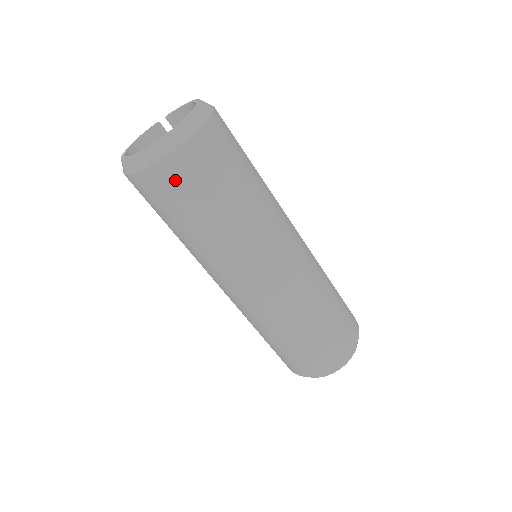
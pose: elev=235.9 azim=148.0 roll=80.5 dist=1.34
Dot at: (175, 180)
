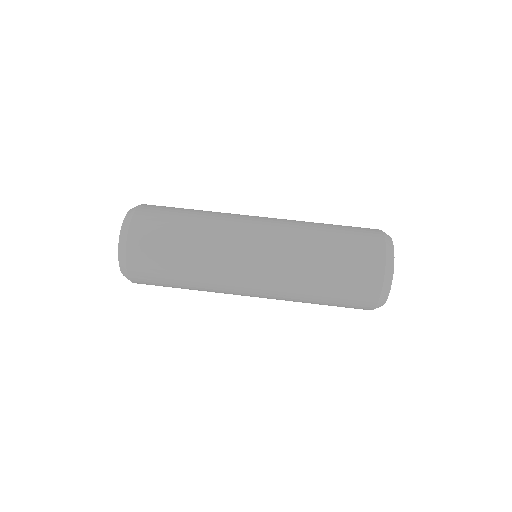
Dot at: (156, 207)
